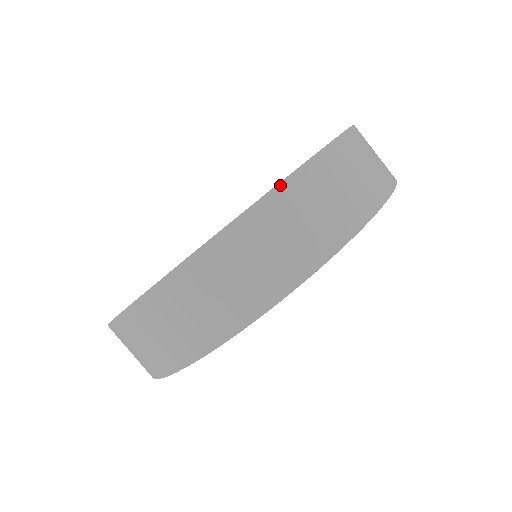
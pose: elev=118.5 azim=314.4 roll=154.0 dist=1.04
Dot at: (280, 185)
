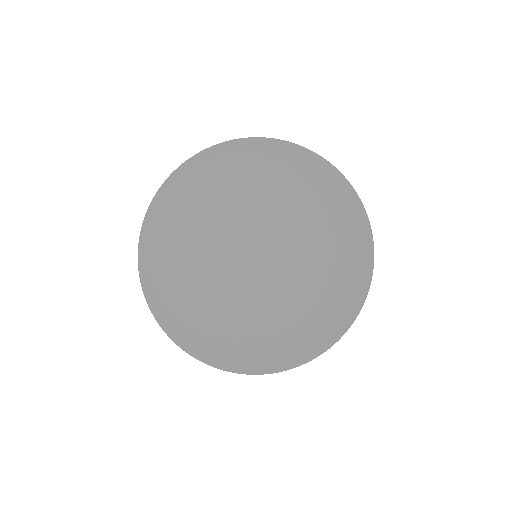
Dot at: occluded
